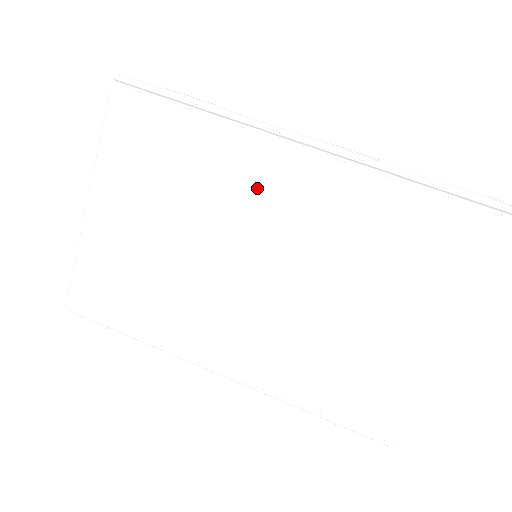
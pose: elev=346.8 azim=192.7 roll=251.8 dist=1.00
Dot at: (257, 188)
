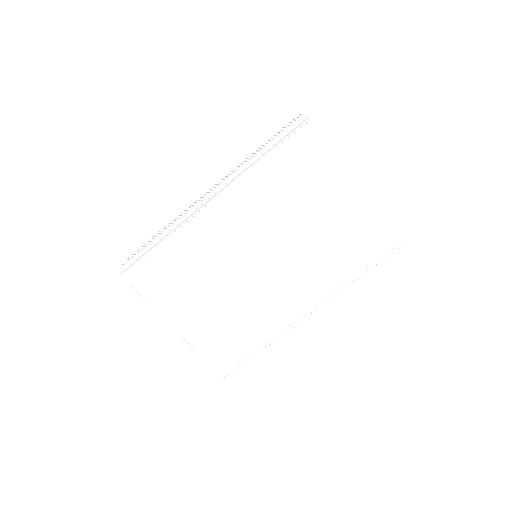
Dot at: (220, 234)
